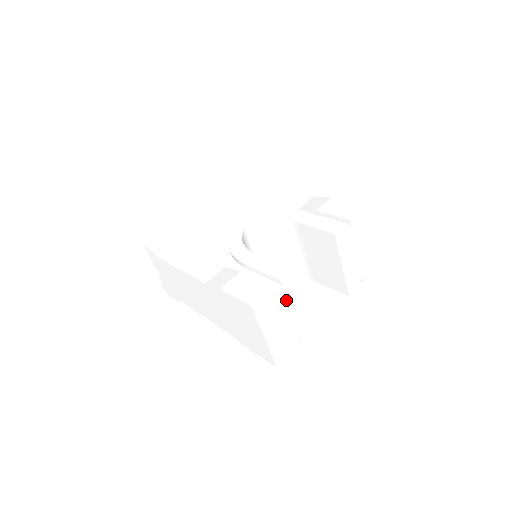
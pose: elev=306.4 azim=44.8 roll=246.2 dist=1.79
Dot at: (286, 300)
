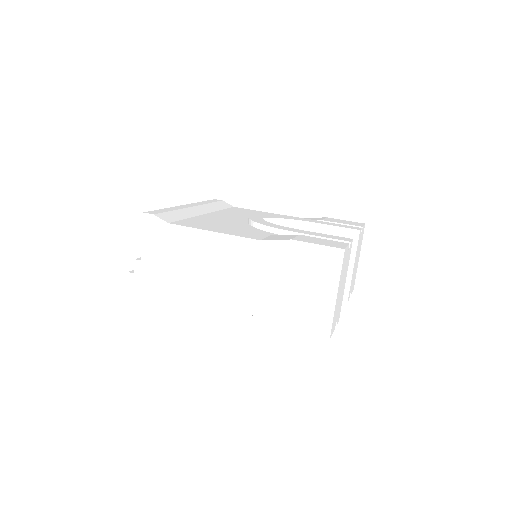
Dot at: (346, 266)
